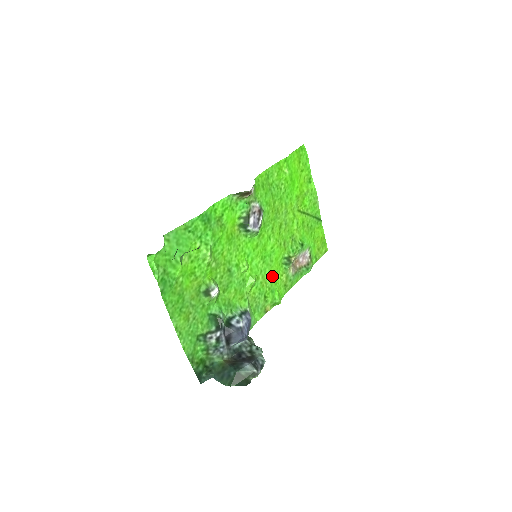
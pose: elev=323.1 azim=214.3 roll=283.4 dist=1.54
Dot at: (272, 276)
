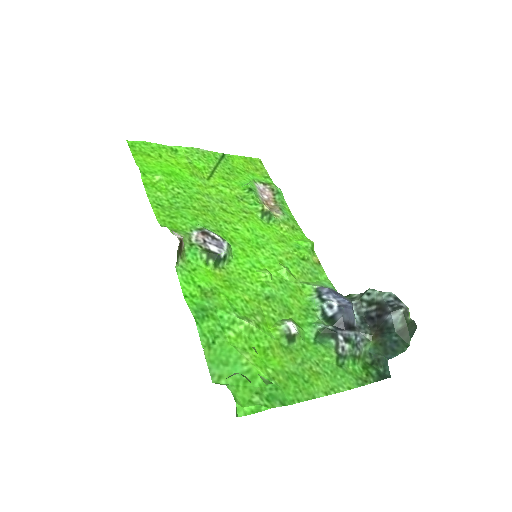
Dot at: (281, 242)
